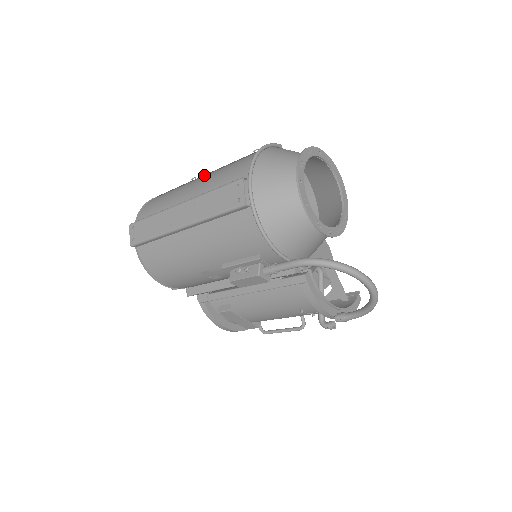
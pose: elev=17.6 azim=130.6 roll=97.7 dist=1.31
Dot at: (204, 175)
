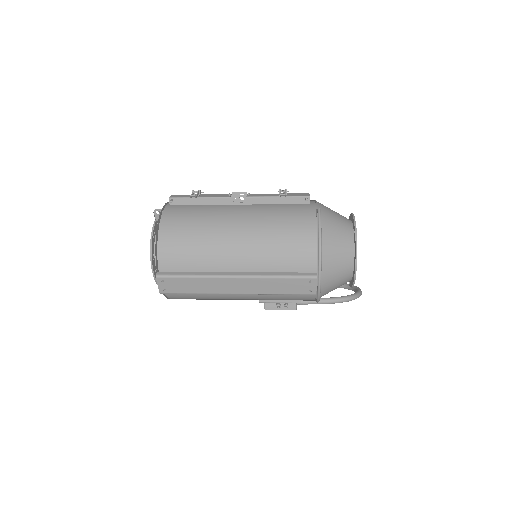
Dot at: (233, 223)
